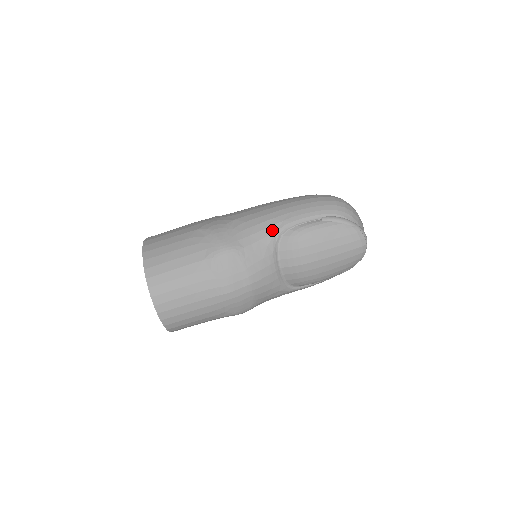
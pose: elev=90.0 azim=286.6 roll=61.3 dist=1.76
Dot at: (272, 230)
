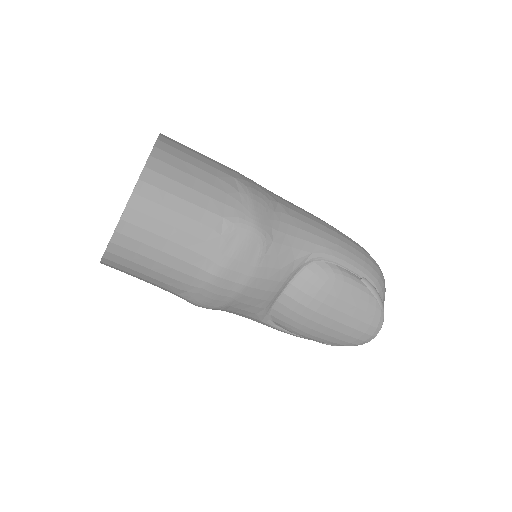
Dot at: (311, 248)
